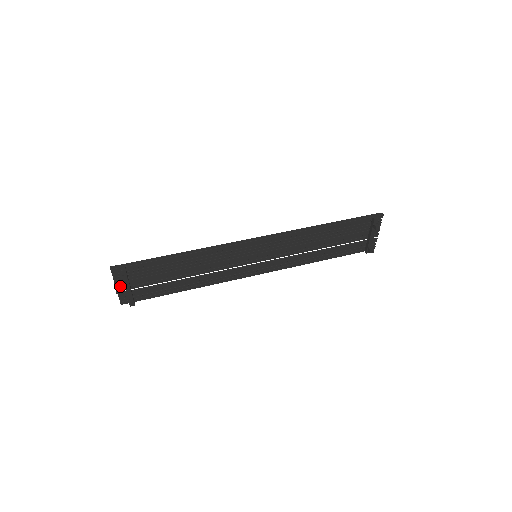
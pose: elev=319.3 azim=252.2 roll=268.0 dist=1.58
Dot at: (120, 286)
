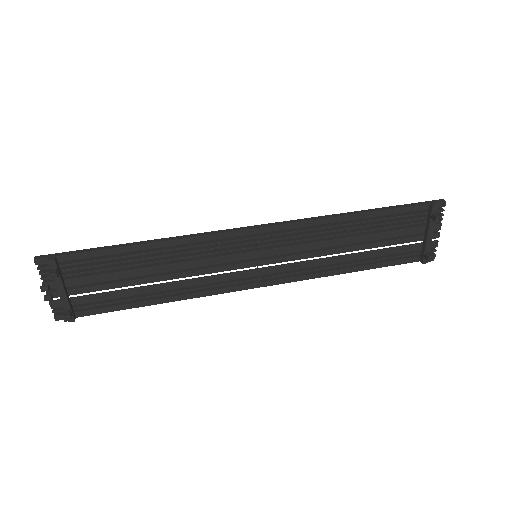
Dot at: (52, 290)
